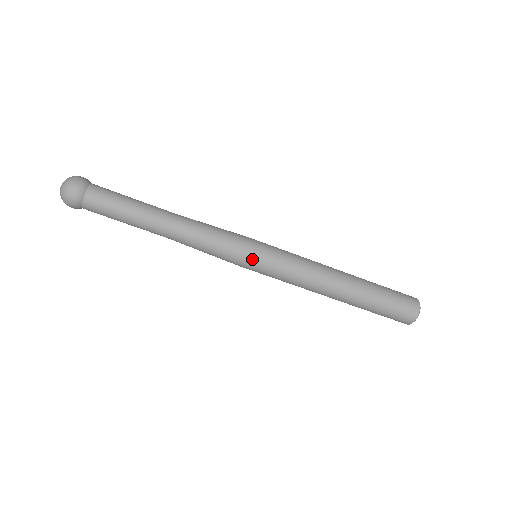
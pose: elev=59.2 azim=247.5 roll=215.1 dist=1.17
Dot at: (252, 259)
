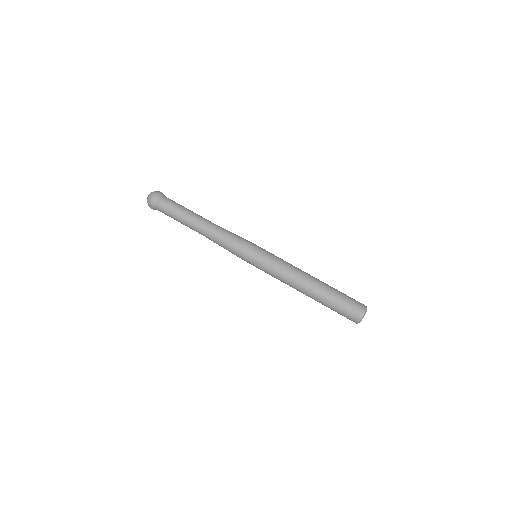
Dot at: (257, 246)
